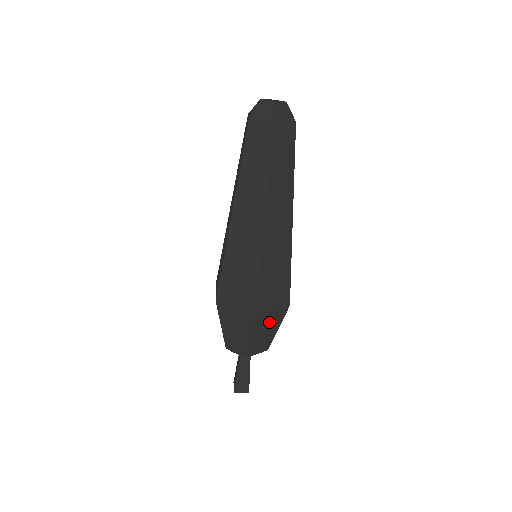
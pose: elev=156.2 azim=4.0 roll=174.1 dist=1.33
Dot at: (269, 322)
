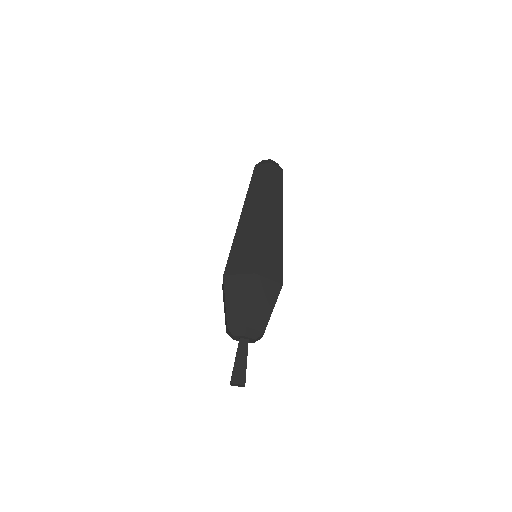
Dot at: (266, 293)
